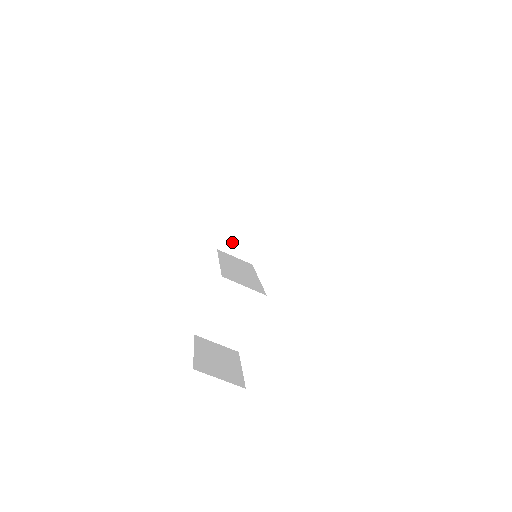
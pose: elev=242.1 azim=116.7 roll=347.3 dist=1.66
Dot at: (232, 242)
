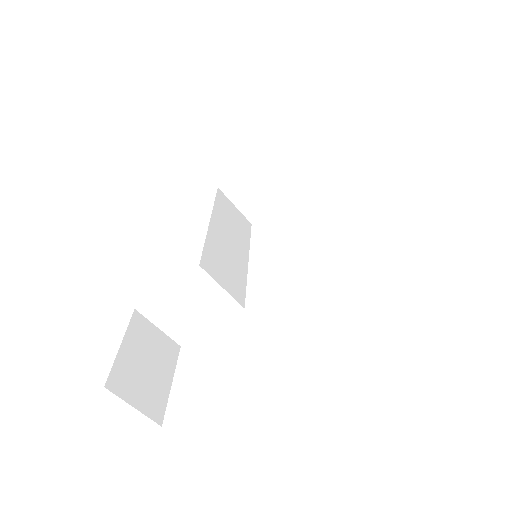
Dot at: (240, 188)
